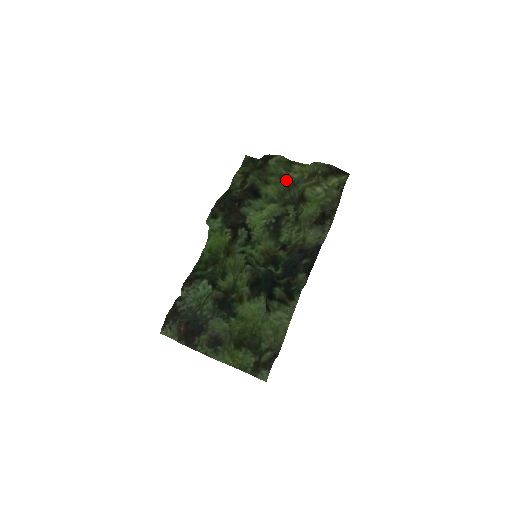
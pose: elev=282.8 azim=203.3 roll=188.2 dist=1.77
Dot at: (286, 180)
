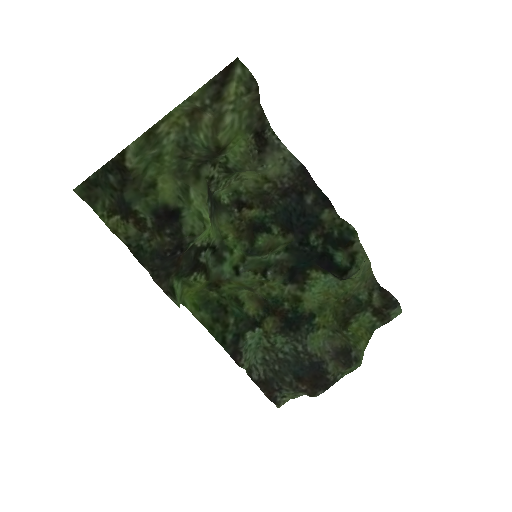
Dot at: (168, 154)
